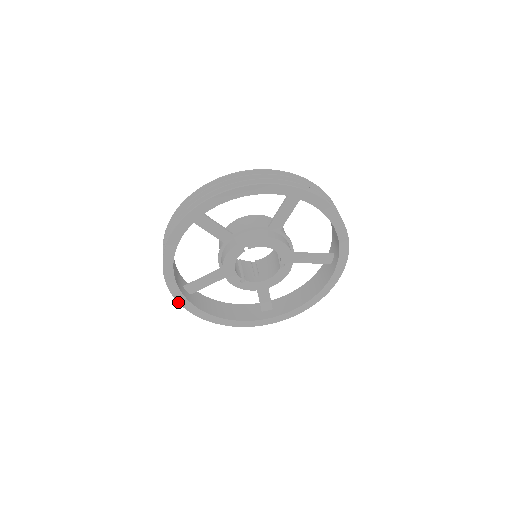
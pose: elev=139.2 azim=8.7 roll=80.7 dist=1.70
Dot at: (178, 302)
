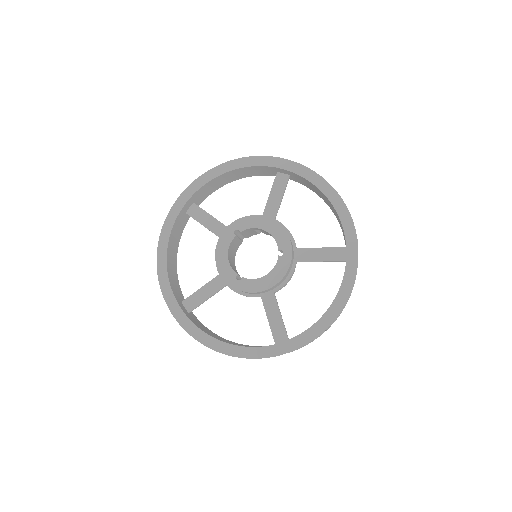
Dot at: (171, 312)
